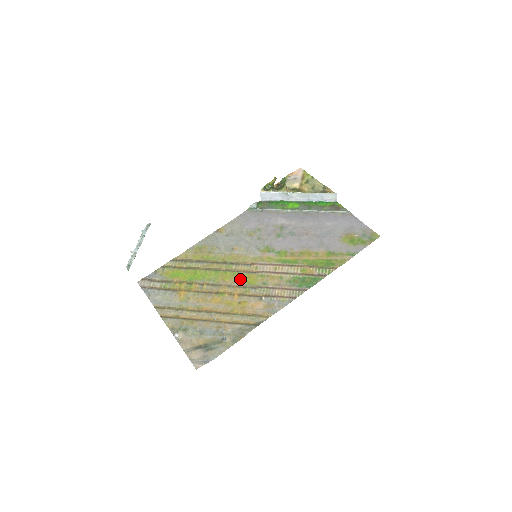
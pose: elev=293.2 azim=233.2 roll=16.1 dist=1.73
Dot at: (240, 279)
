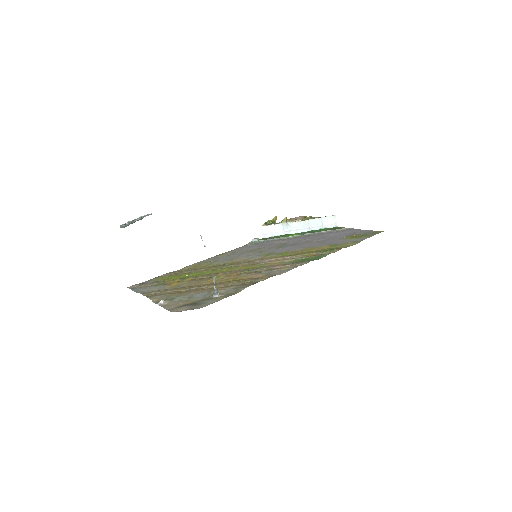
Dot at: (238, 269)
